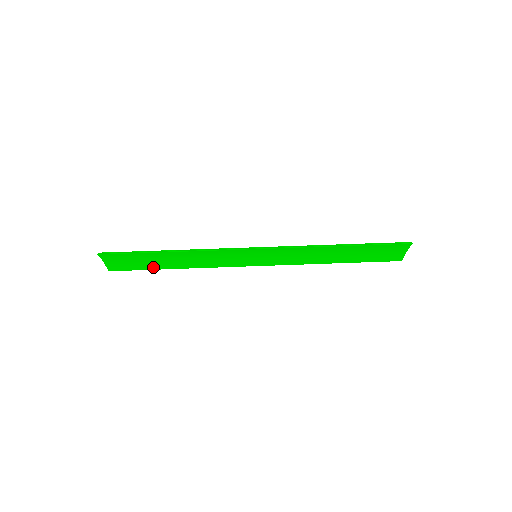
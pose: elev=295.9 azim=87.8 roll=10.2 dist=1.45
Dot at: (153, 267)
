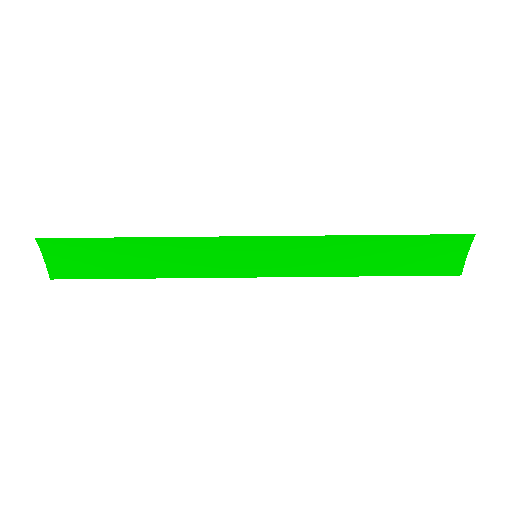
Dot at: (112, 273)
